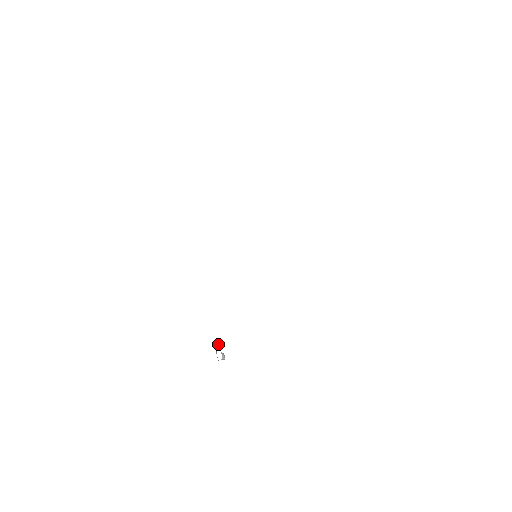
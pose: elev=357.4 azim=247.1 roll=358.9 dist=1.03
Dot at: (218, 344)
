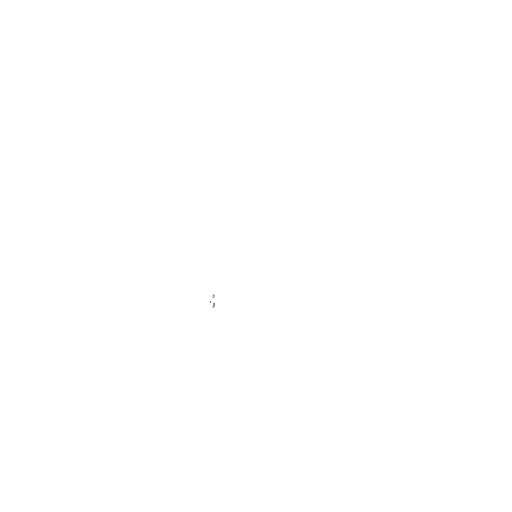
Dot at: (213, 297)
